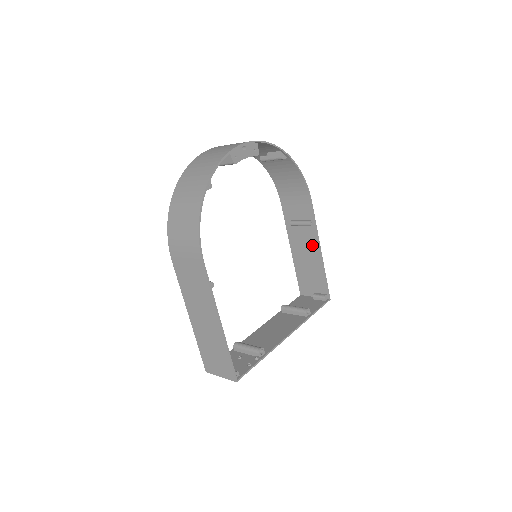
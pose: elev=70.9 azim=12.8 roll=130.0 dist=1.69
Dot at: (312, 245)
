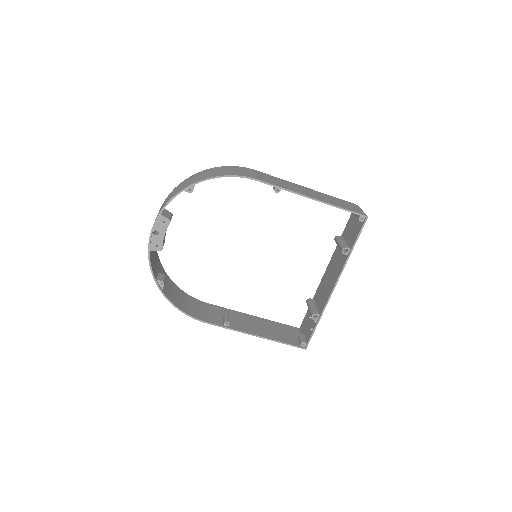
Dot at: occluded
